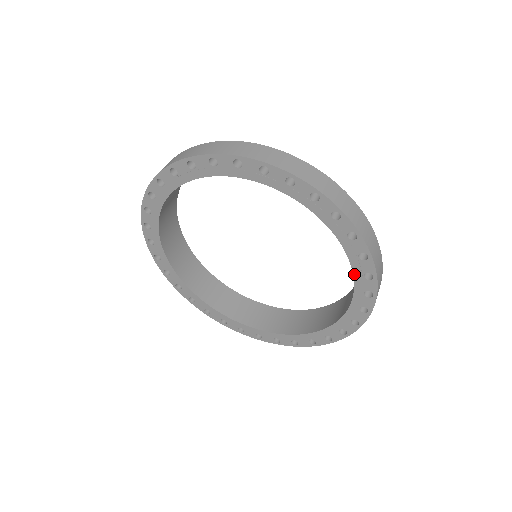
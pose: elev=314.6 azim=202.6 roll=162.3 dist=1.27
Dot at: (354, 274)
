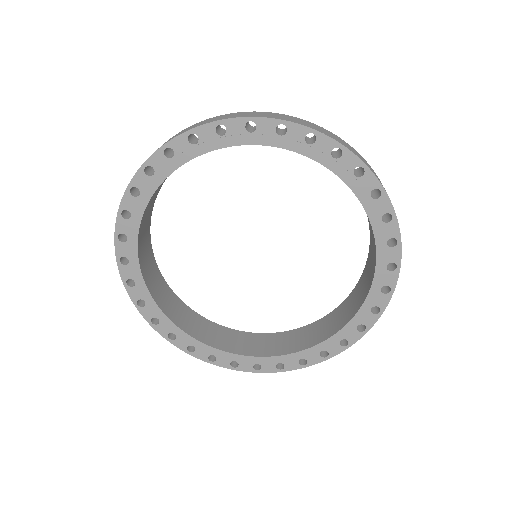
Dot at: (345, 182)
